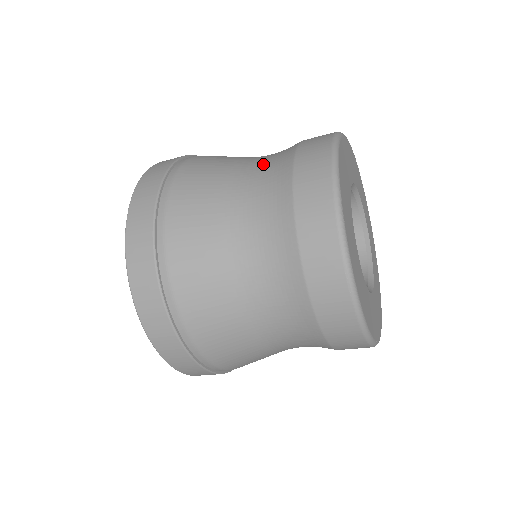
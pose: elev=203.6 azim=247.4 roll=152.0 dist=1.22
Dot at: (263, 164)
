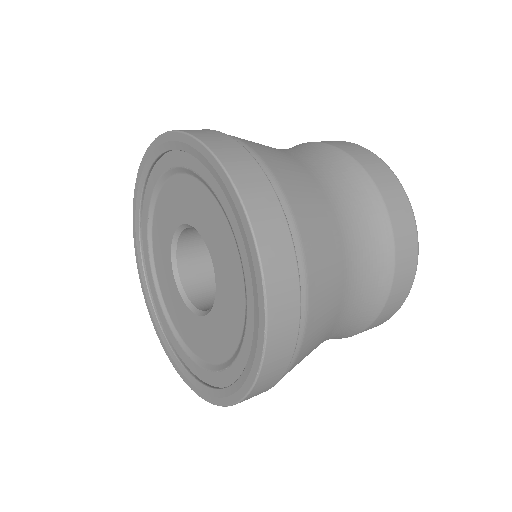
Dot at: (359, 224)
